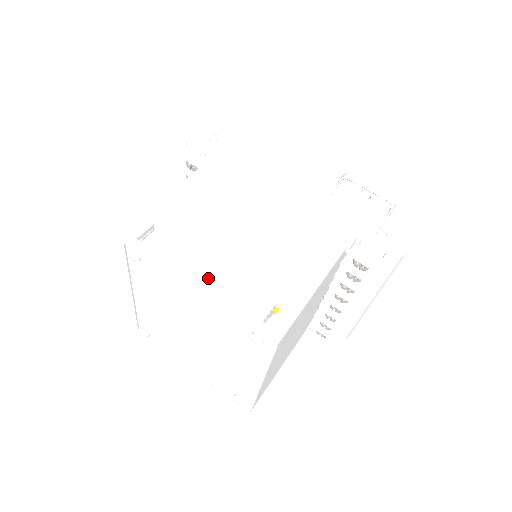
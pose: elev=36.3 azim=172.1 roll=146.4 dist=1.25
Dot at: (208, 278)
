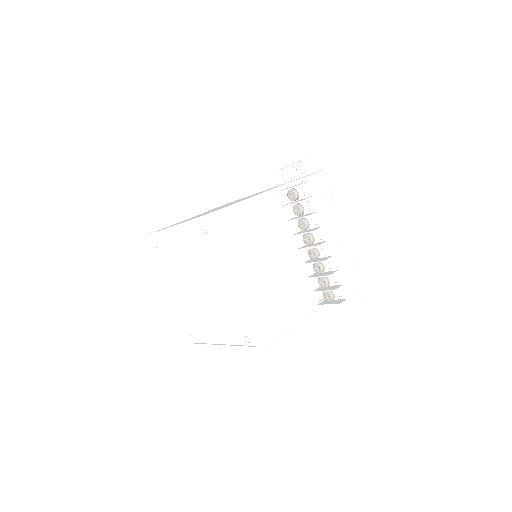
Dot at: occluded
